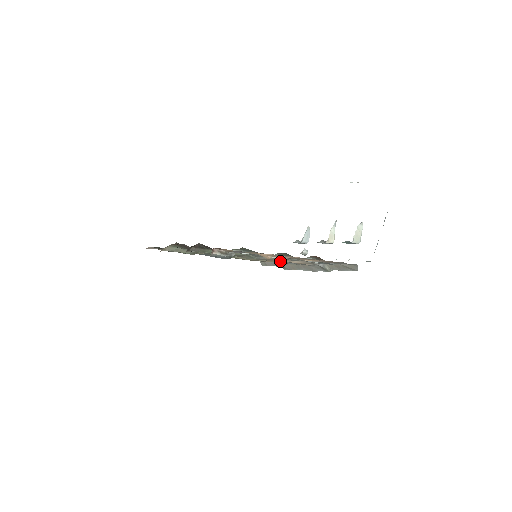
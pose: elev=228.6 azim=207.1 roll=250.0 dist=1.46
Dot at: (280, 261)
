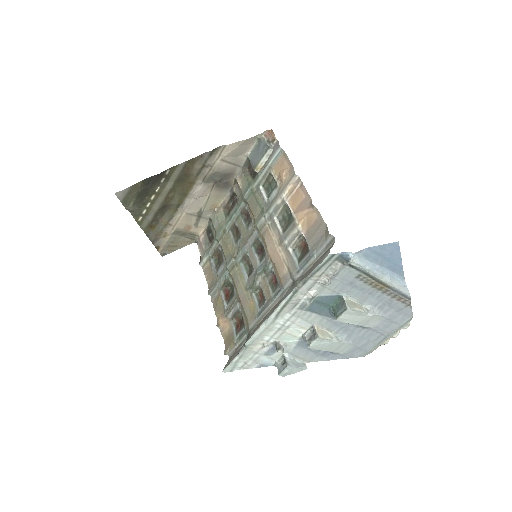
Dot at: (272, 246)
